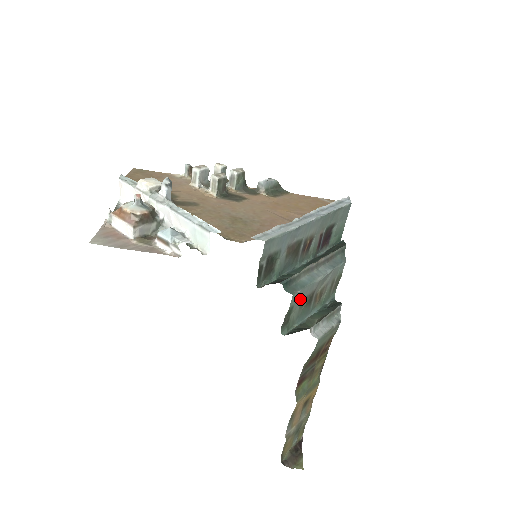
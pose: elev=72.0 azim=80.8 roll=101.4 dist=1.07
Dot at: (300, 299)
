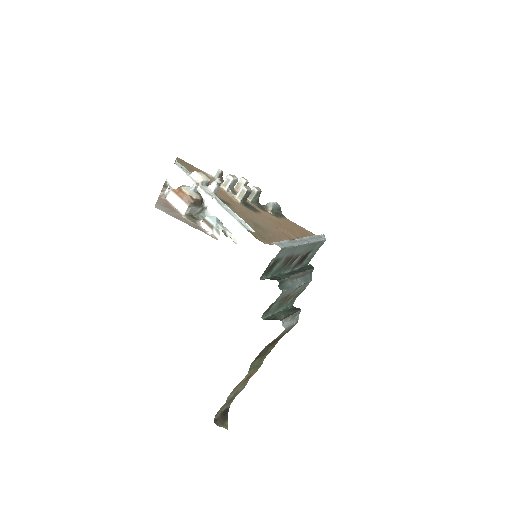
Dot at: (282, 296)
